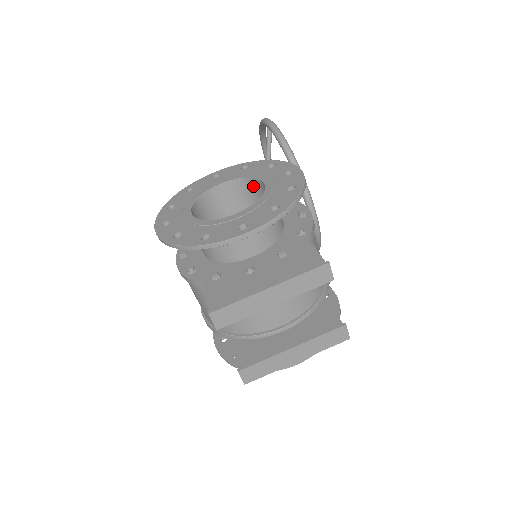
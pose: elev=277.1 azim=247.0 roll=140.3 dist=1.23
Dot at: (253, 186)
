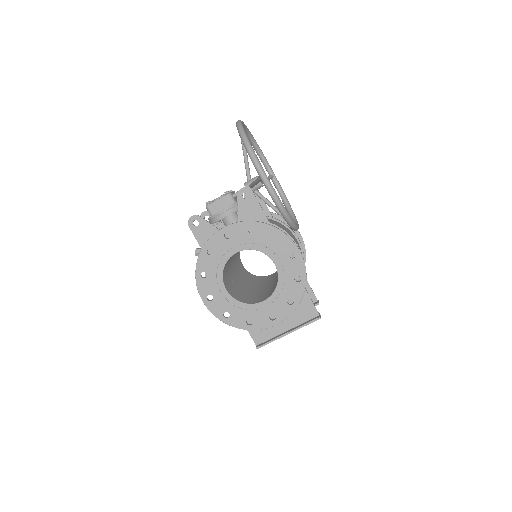
Dot at: occluded
